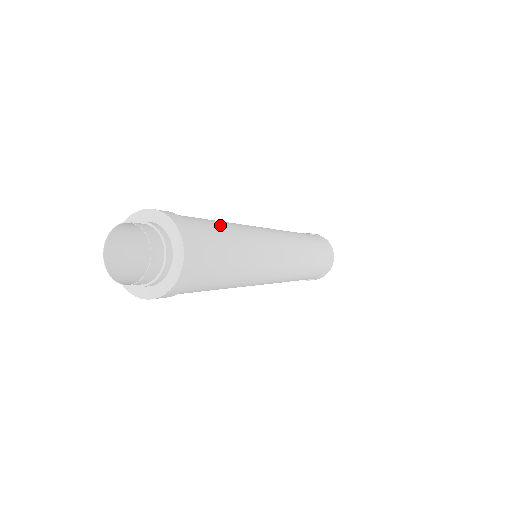
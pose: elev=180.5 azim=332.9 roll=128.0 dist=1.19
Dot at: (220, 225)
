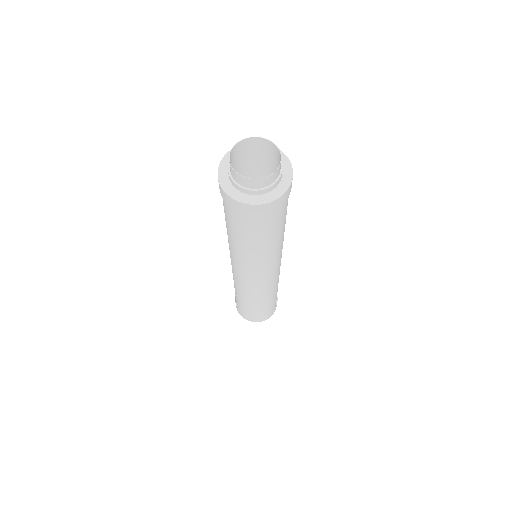
Dot at: occluded
